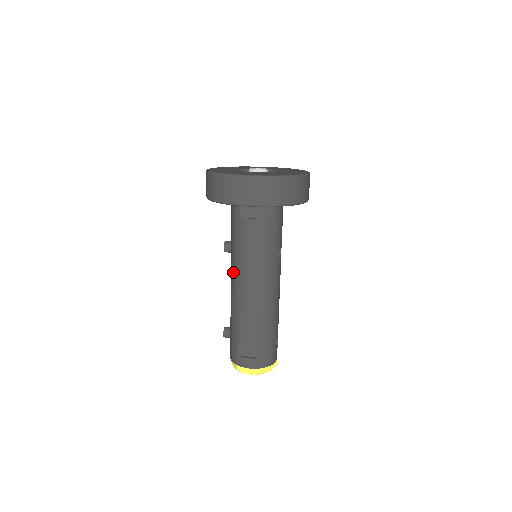
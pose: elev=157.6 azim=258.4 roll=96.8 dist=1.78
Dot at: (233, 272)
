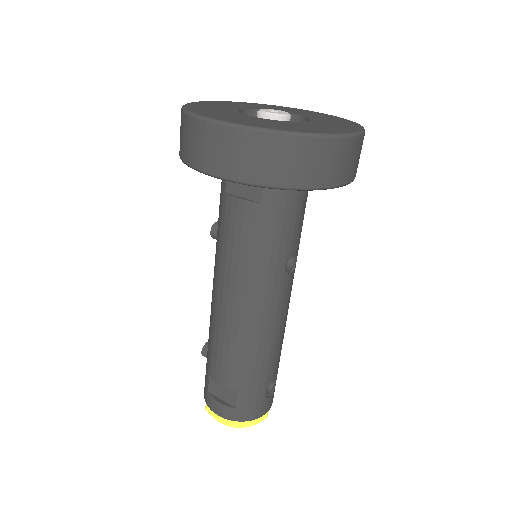
Dot at: (214, 273)
